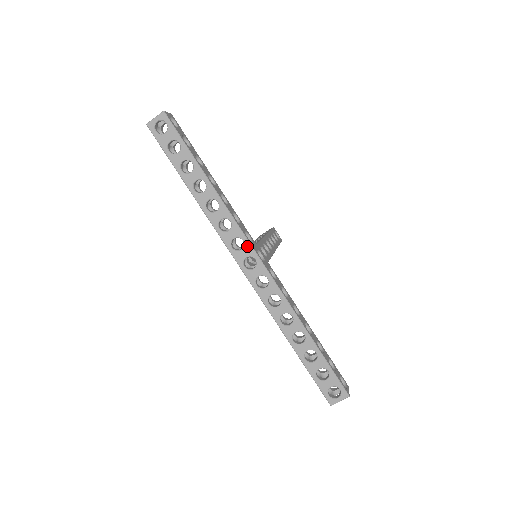
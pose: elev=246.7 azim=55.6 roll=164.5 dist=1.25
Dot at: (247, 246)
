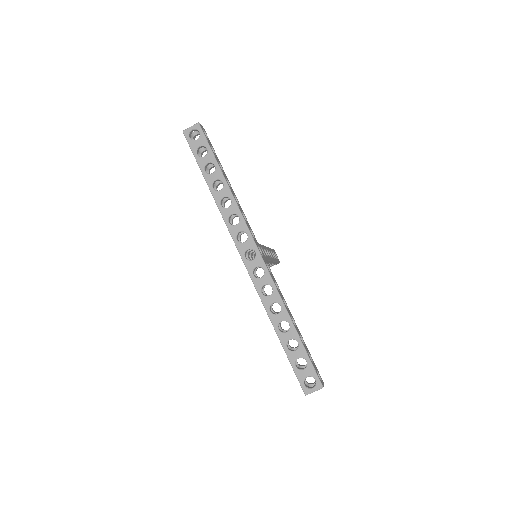
Dot at: (250, 239)
